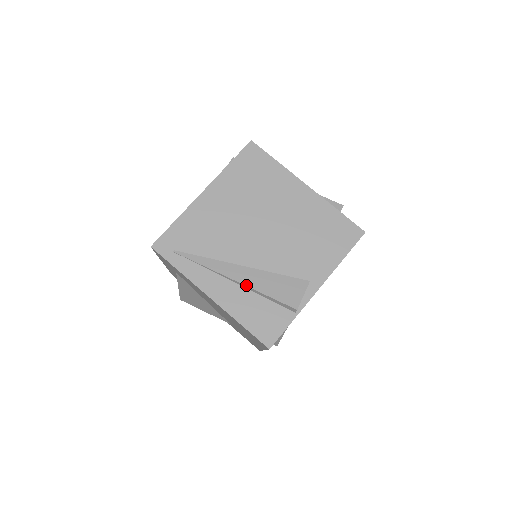
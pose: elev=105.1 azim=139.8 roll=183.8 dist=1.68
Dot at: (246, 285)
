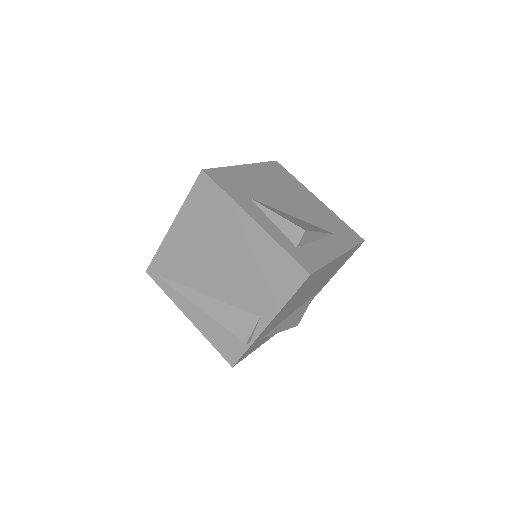
Dot at: (209, 314)
